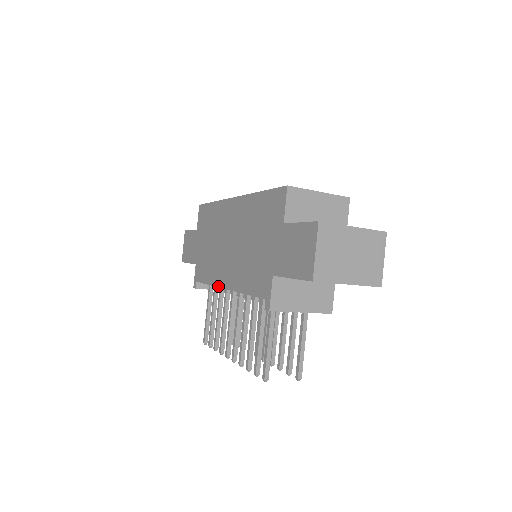
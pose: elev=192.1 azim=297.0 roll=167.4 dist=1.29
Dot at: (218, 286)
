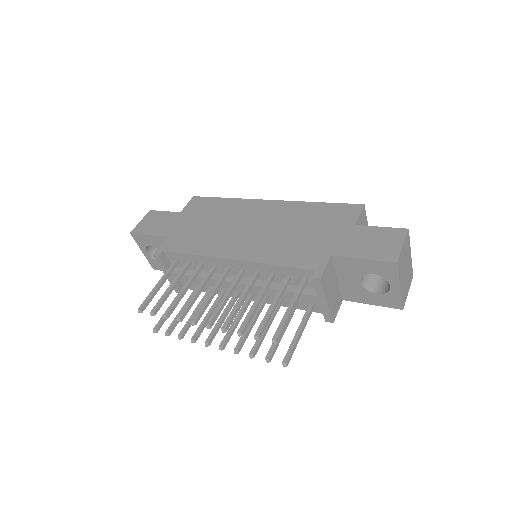
Dot at: (217, 256)
